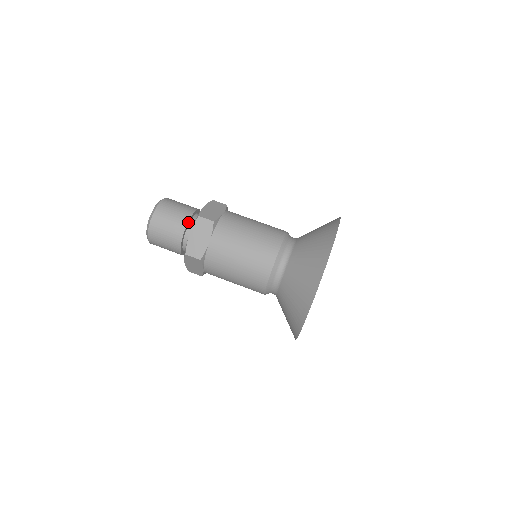
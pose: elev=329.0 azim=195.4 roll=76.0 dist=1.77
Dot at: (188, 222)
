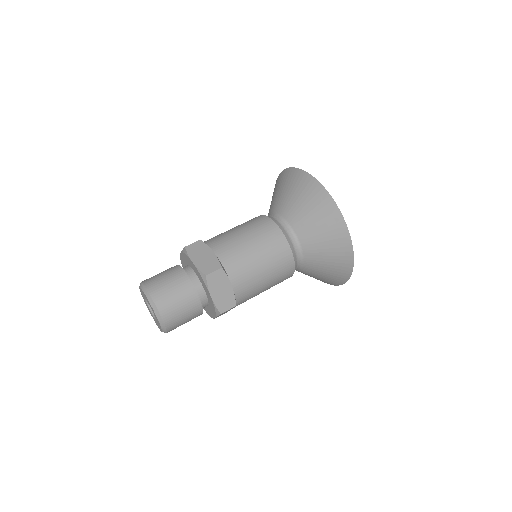
Dot at: (180, 267)
